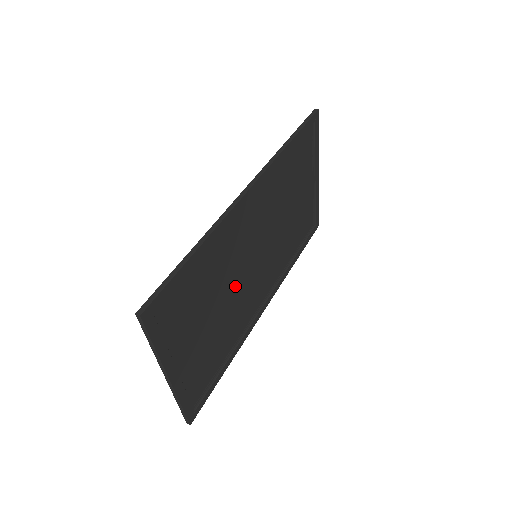
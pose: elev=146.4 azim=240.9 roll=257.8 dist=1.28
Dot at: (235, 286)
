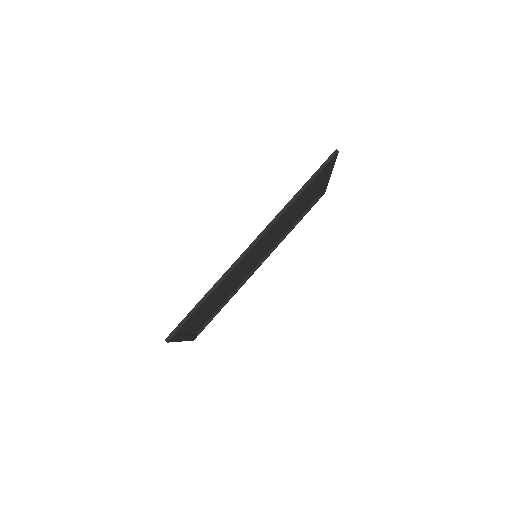
Dot at: (235, 281)
